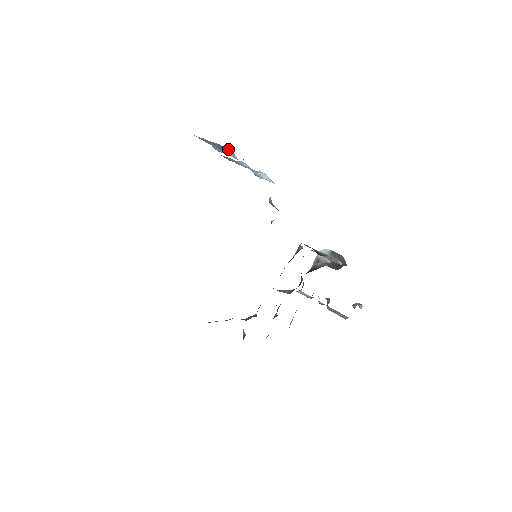
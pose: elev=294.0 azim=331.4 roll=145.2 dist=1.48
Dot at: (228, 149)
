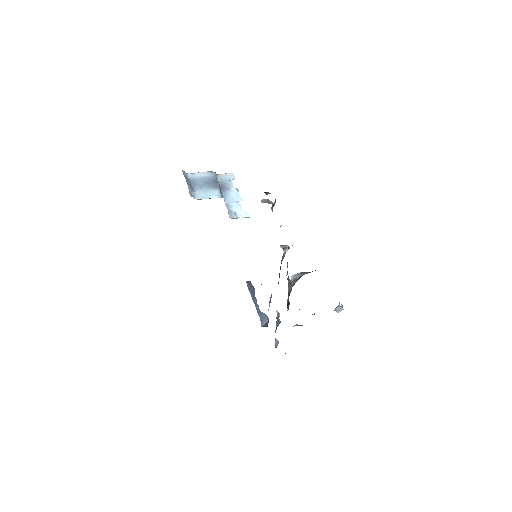
Dot at: occluded
